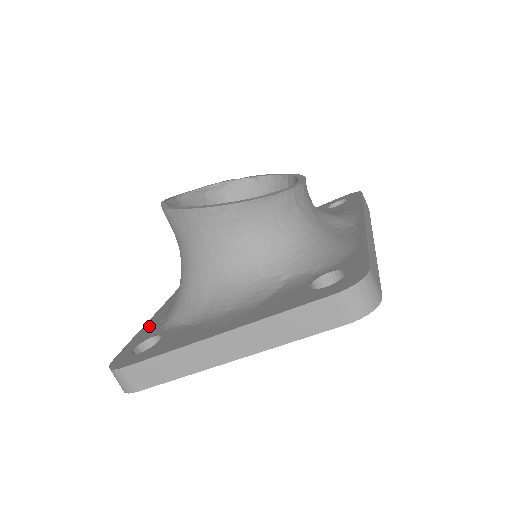
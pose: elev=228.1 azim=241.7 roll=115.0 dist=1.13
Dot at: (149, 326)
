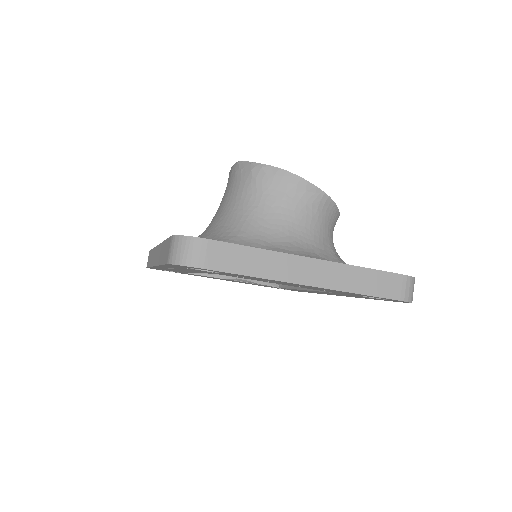
Dot at: occluded
